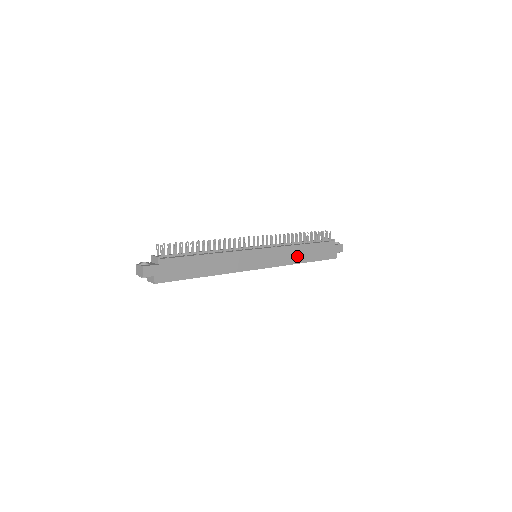
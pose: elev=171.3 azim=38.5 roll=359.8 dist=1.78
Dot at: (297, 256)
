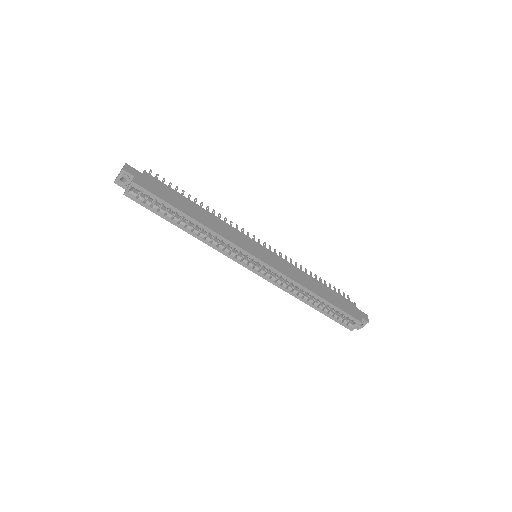
Dot at: (308, 283)
